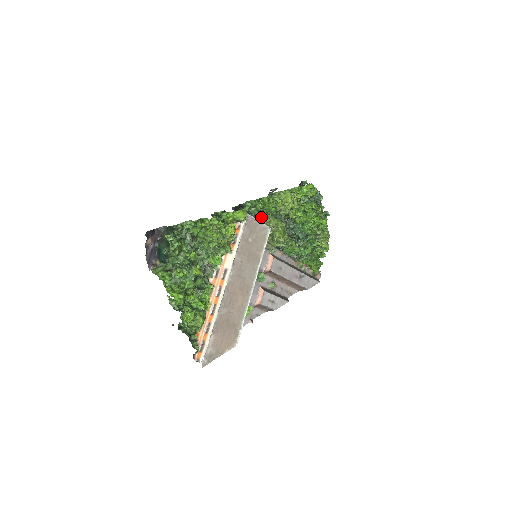
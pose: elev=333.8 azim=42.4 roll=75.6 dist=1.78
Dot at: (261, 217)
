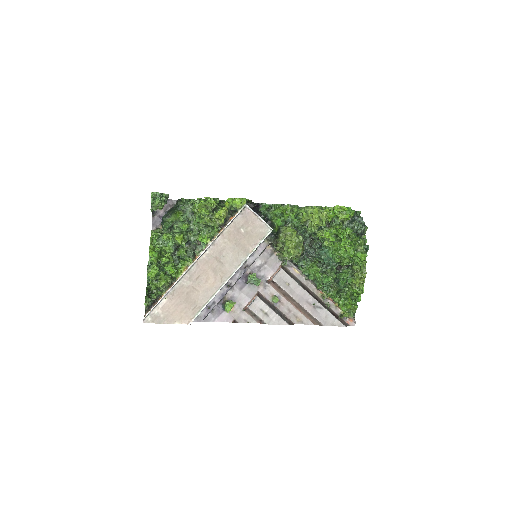
Dot at: (275, 221)
